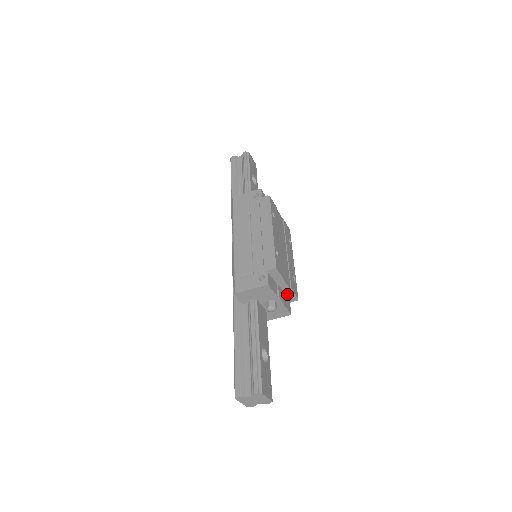
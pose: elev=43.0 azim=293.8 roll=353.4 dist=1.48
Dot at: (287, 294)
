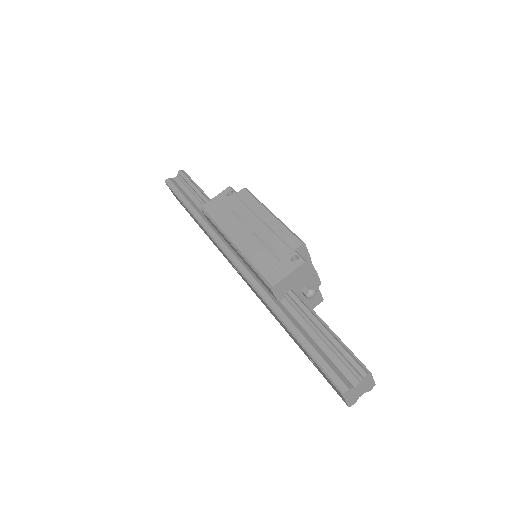
Dot at: occluded
